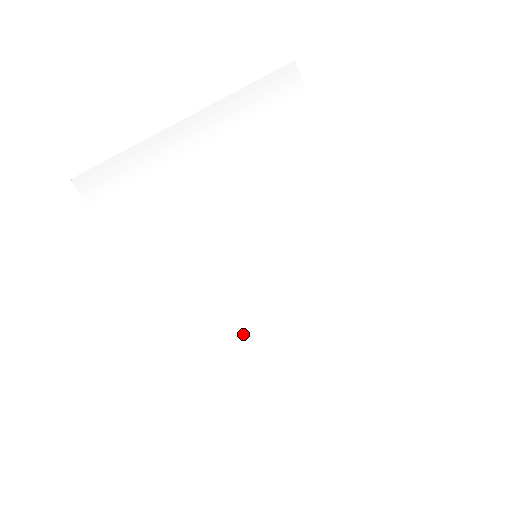
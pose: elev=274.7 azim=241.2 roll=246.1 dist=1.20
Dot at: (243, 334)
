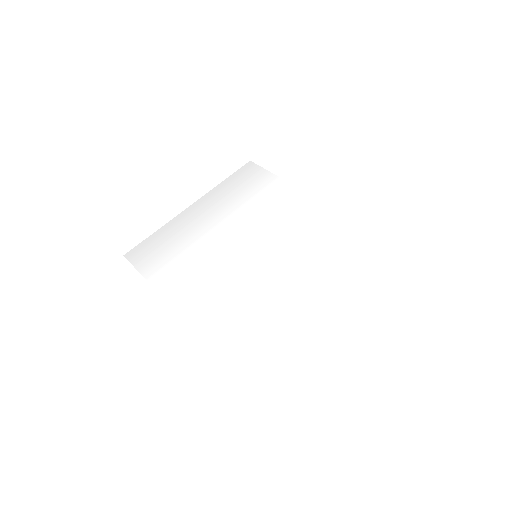
Dot at: (262, 316)
